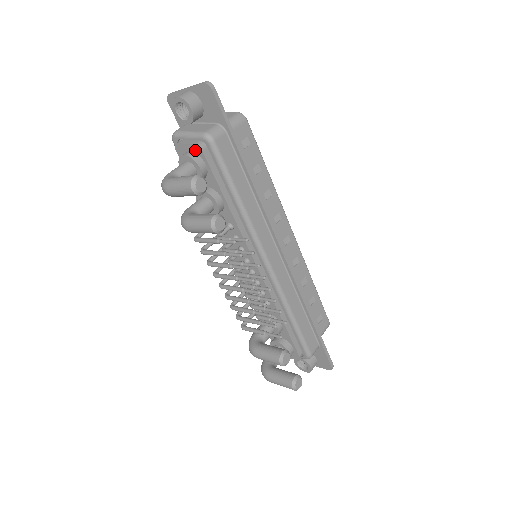
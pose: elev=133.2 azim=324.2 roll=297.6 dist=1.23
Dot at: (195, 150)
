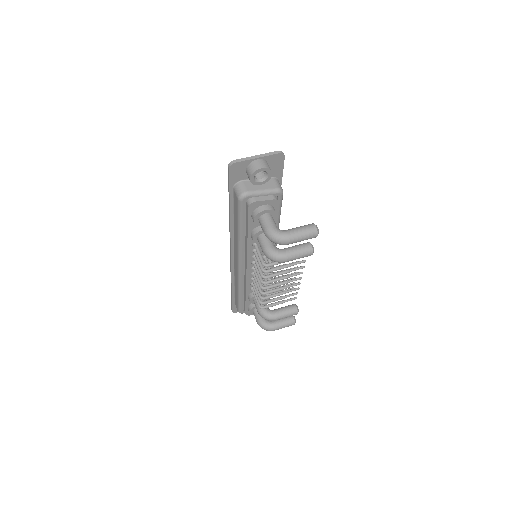
Dot at: (271, 203)
